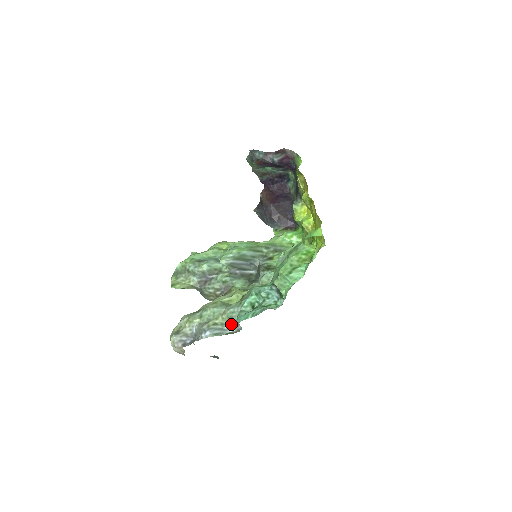
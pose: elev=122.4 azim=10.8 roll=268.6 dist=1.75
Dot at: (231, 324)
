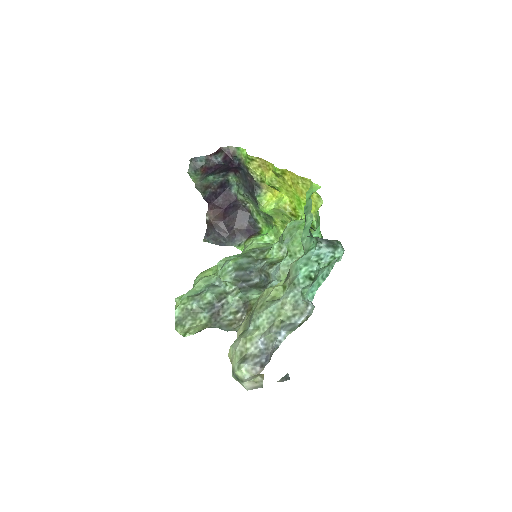
Dot at: (298, 312)
